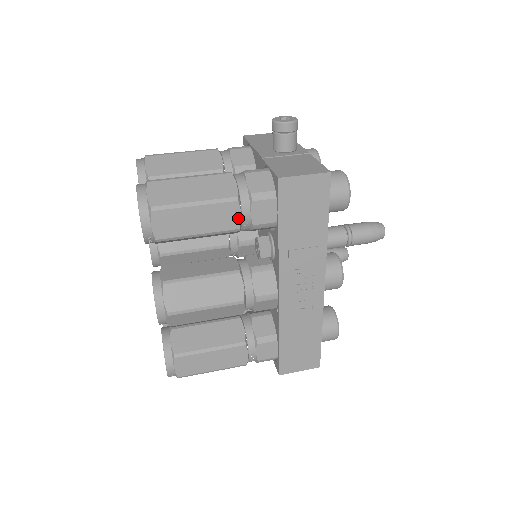
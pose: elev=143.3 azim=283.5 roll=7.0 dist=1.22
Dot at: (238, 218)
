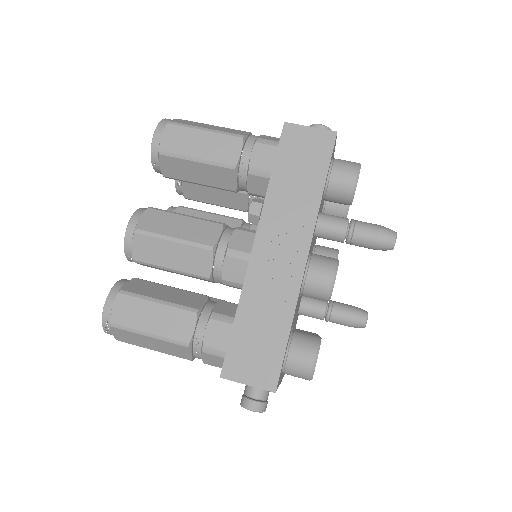
Dot at: (238, 155)
